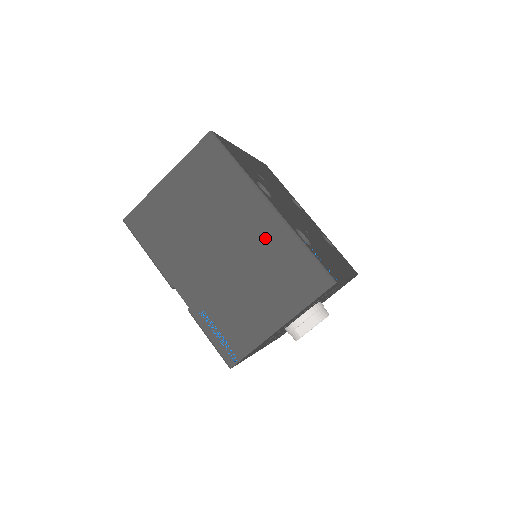
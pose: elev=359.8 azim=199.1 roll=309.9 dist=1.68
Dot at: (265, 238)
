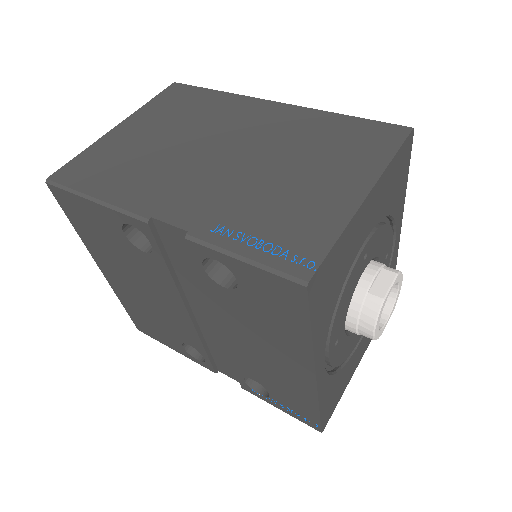
Dot at: (287, 125)
